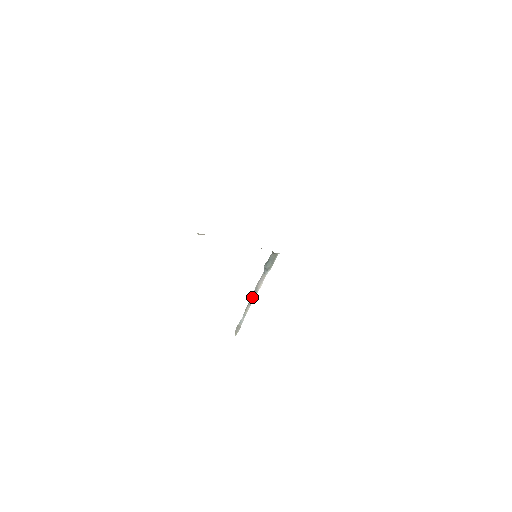
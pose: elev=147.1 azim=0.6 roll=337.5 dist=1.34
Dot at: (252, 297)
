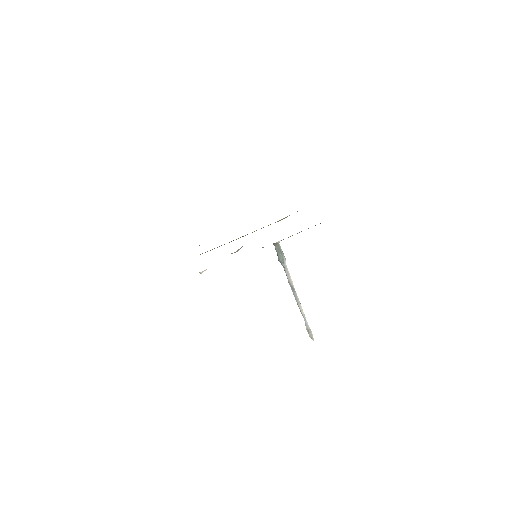
Dot at: (294, 295)
